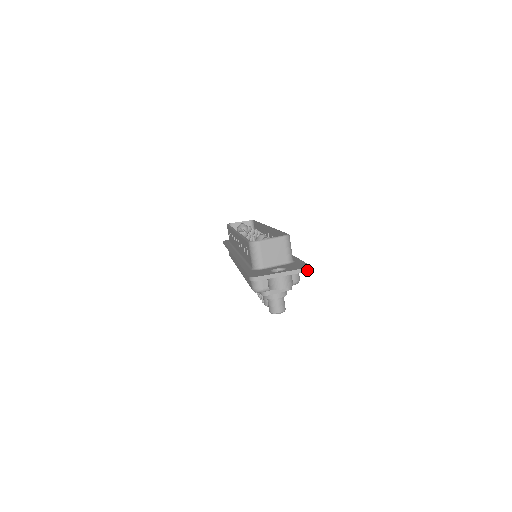
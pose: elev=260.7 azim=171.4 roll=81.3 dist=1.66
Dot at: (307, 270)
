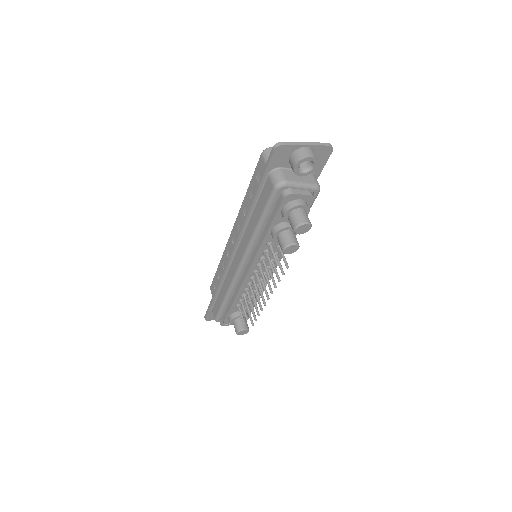
Dot at: (330, 145)
